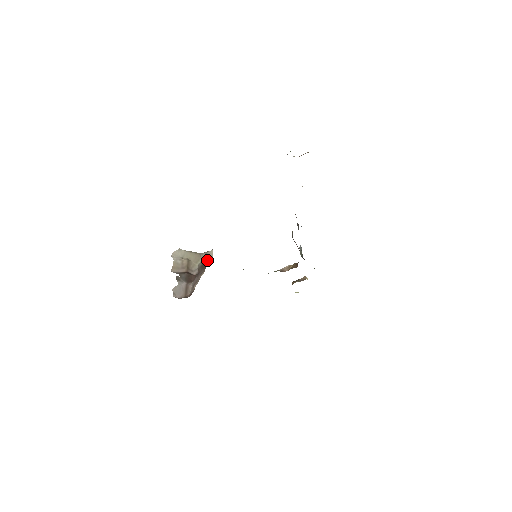
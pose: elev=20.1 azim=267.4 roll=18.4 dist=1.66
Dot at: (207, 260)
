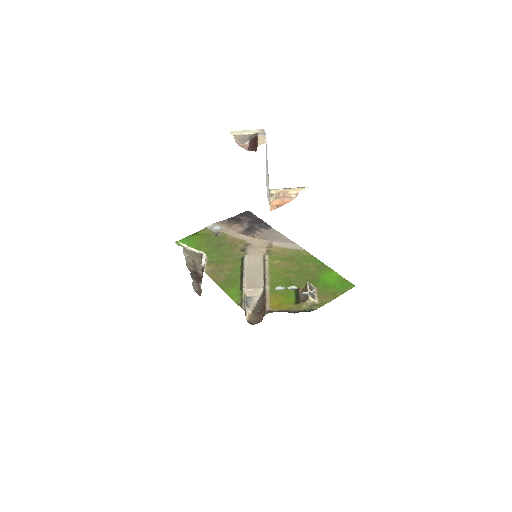
Dot at: (203, 268)
